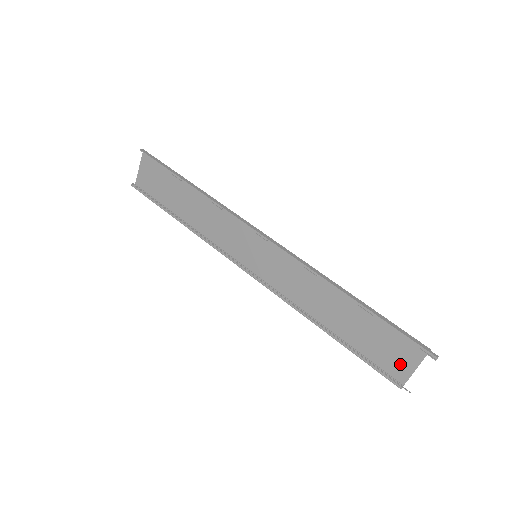
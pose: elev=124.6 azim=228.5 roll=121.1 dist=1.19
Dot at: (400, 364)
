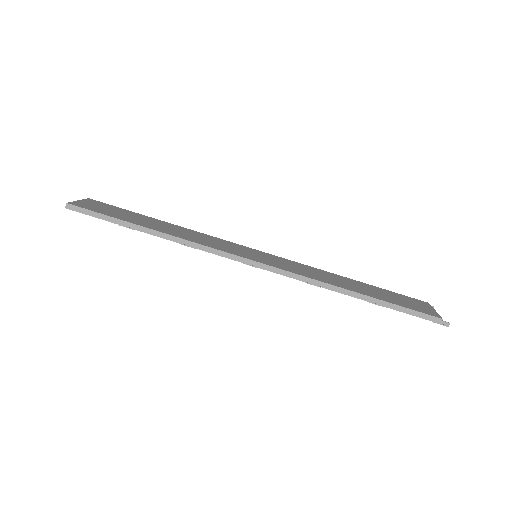
Dot at: (421, 305)
